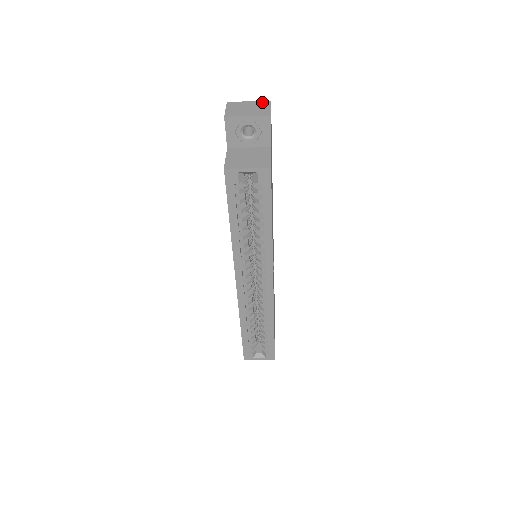
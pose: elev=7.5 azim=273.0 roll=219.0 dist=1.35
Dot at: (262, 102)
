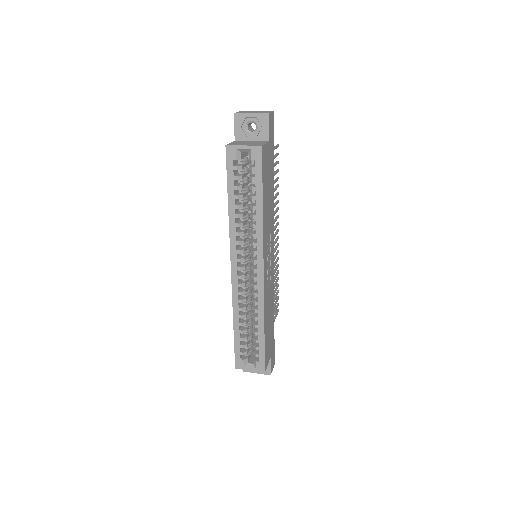
Dot at: (267, 111)
